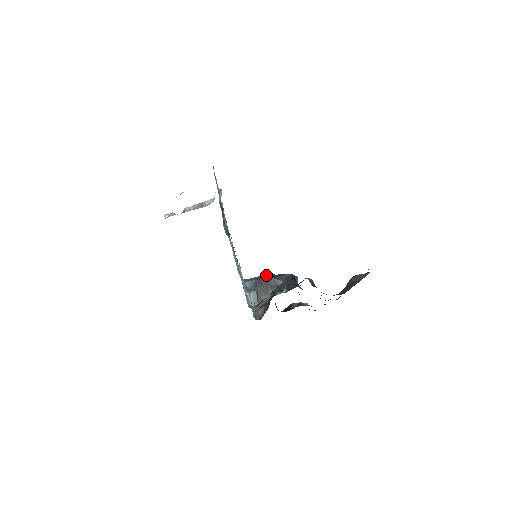
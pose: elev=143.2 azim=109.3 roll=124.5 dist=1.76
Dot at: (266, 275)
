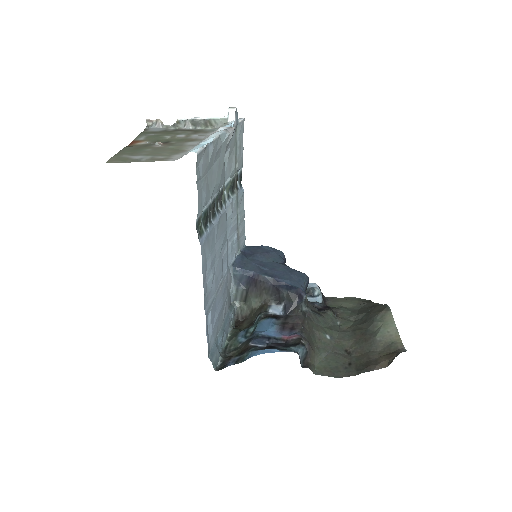
Dot at: (265, 277)
